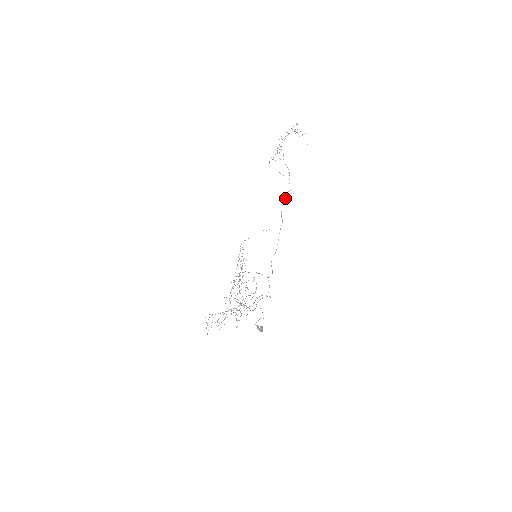
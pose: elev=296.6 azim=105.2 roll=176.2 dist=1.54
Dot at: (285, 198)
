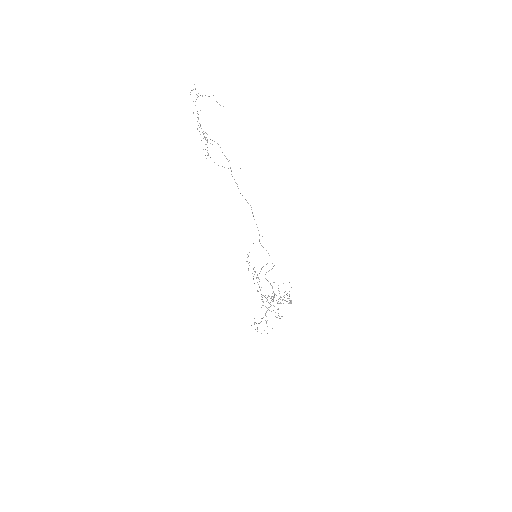
Dot at: (231, 174)
